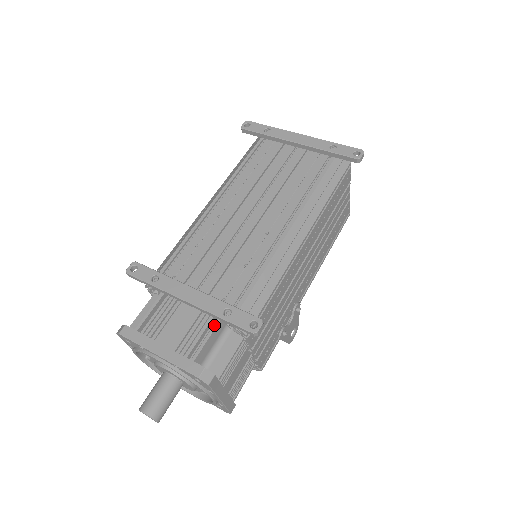
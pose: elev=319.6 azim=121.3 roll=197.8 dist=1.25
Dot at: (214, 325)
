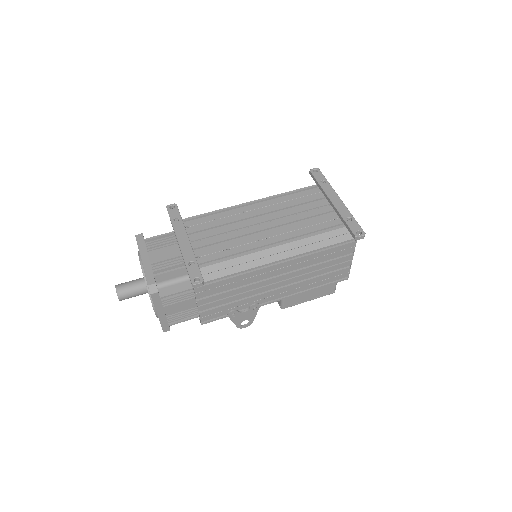
Dot at: (182, 267)
